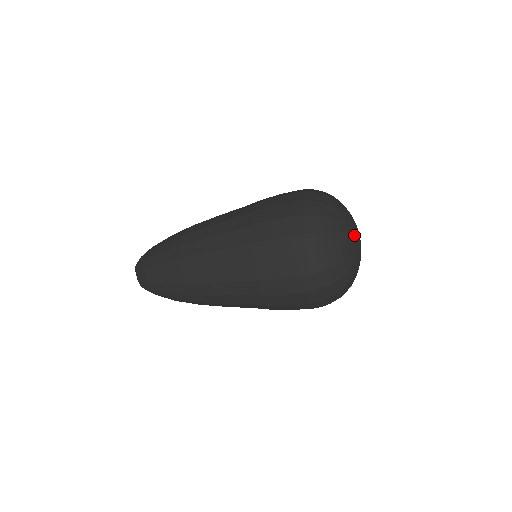
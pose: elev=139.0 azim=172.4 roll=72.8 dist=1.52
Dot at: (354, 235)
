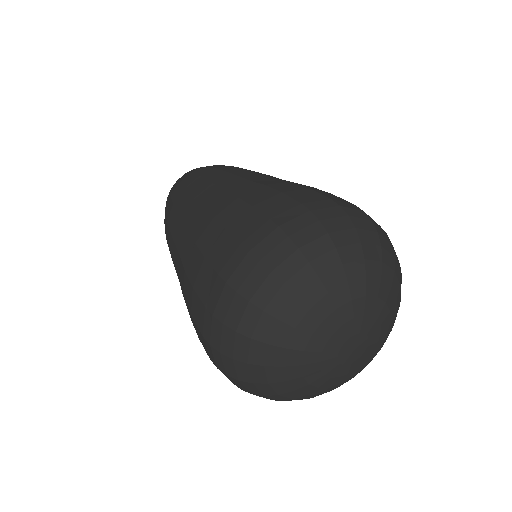
Dot at: (316, 349)
